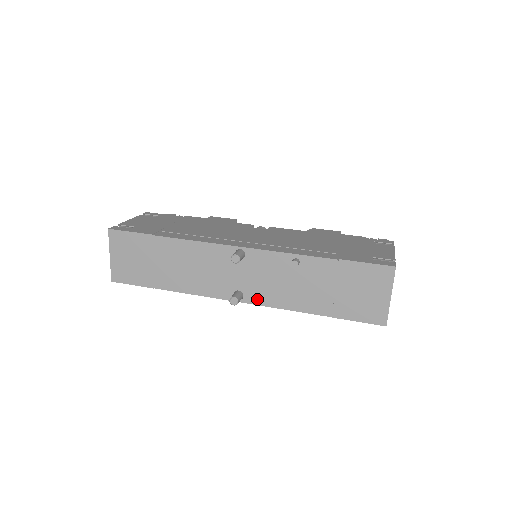
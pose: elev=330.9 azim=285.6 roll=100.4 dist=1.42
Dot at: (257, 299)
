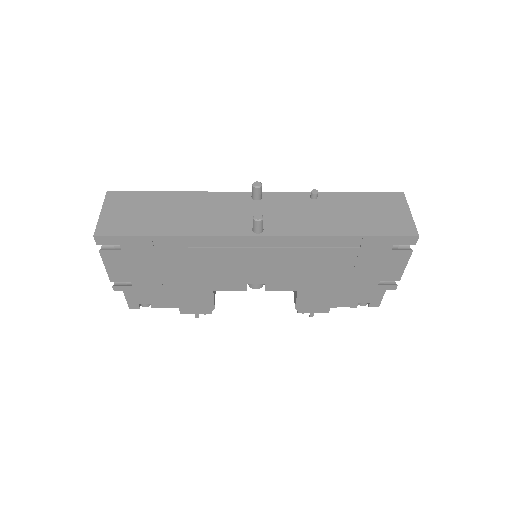
Dot at: (279, 230)
